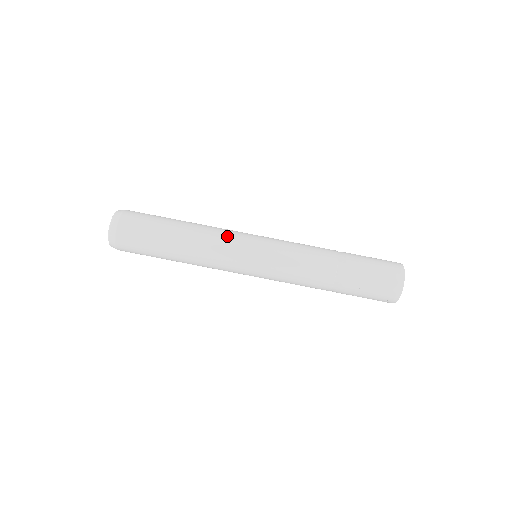
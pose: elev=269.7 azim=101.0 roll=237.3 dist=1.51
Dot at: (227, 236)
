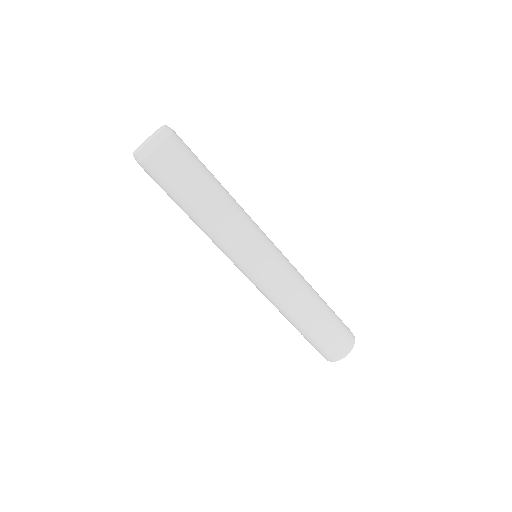
Dot at: (250, 228)
